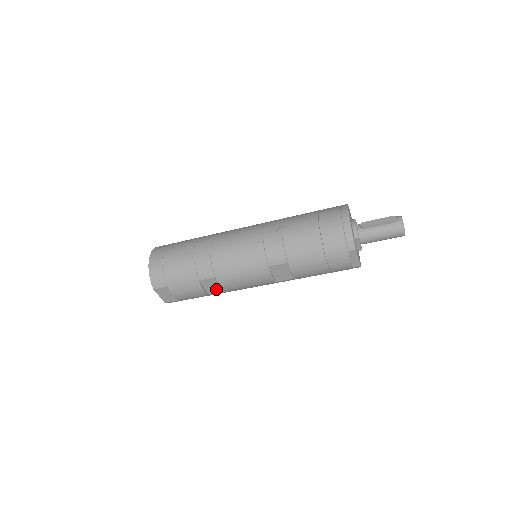
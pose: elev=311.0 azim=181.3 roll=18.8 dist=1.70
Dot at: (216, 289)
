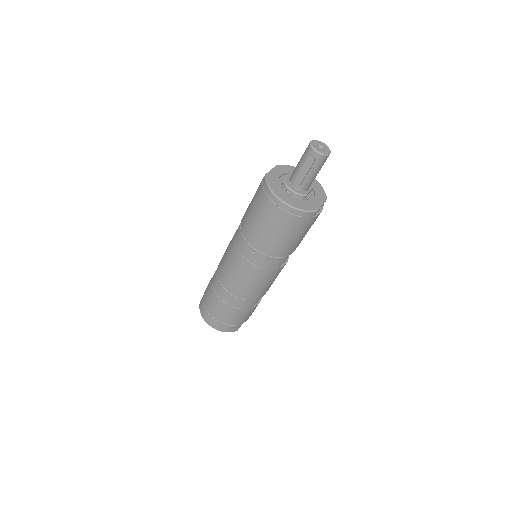
Dot at: occluded
